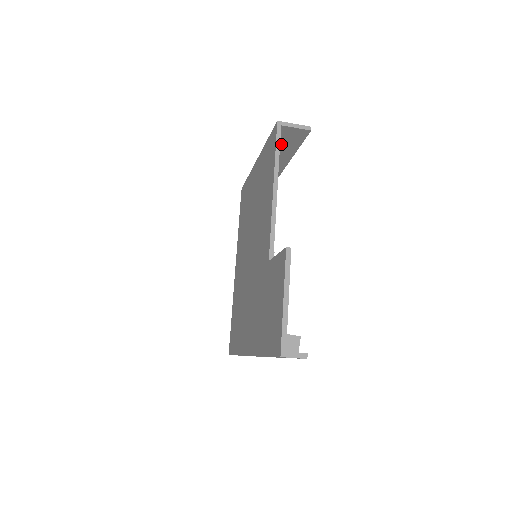
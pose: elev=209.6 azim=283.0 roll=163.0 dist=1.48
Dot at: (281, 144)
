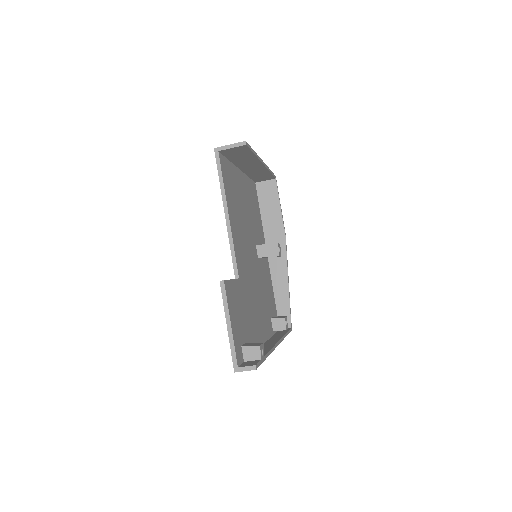
Dot at: (237, 157)
